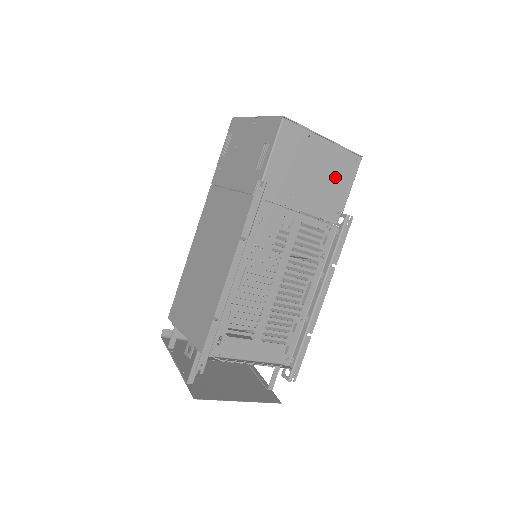
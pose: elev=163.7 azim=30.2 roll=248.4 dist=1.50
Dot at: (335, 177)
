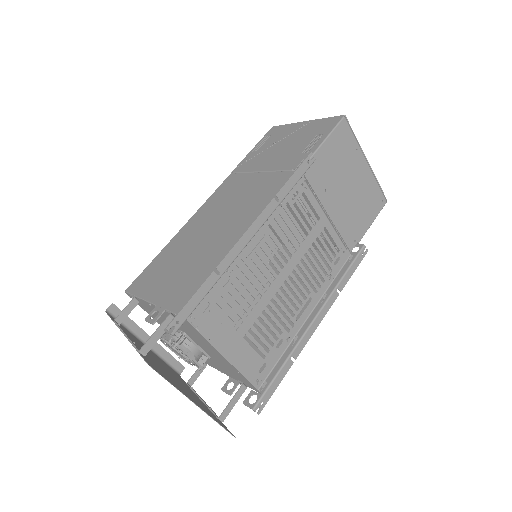
Dot at: (363, 203)
